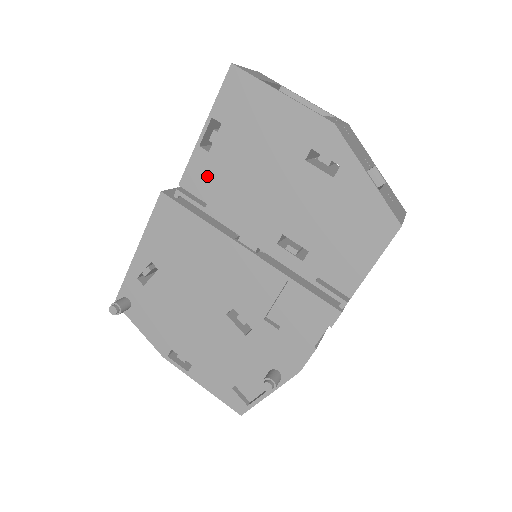
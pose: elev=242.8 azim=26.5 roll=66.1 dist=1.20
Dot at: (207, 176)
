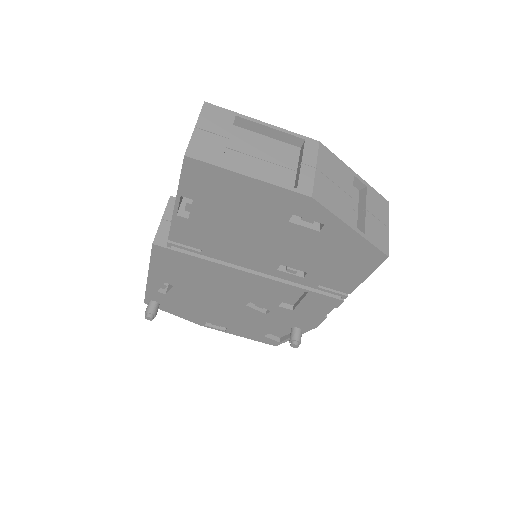
Dot at: (194, 234)
